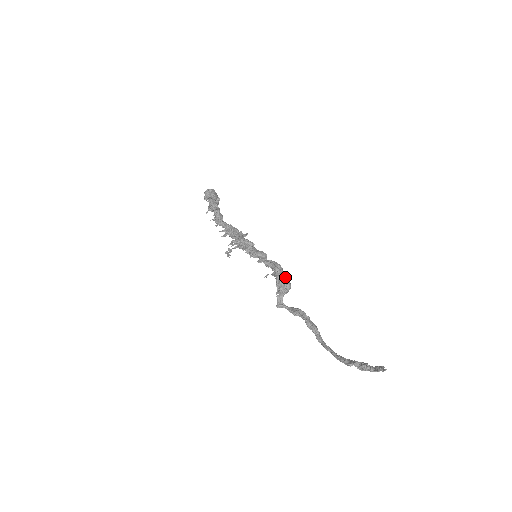
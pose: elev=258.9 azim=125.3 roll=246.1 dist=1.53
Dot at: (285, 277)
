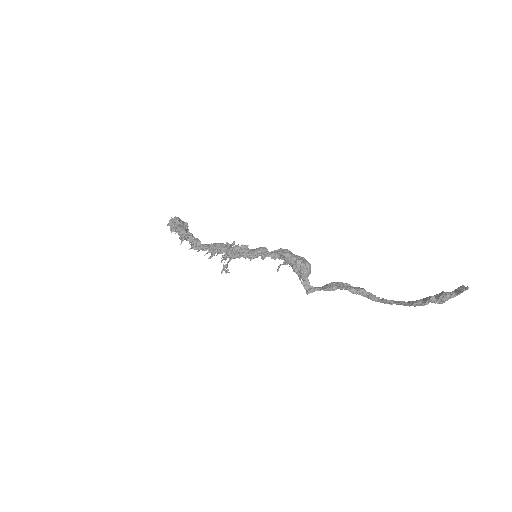
Dot at: (299, 257)
